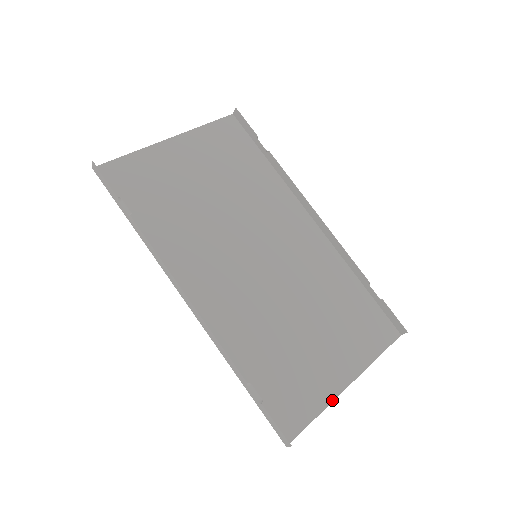
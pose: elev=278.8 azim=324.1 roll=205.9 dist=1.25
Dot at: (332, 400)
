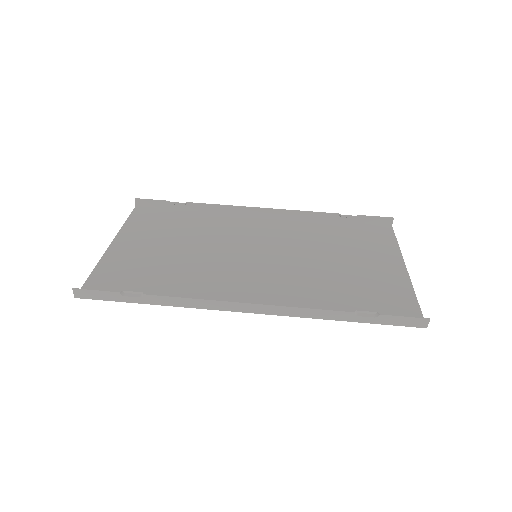
Dot at: (410, 284)
